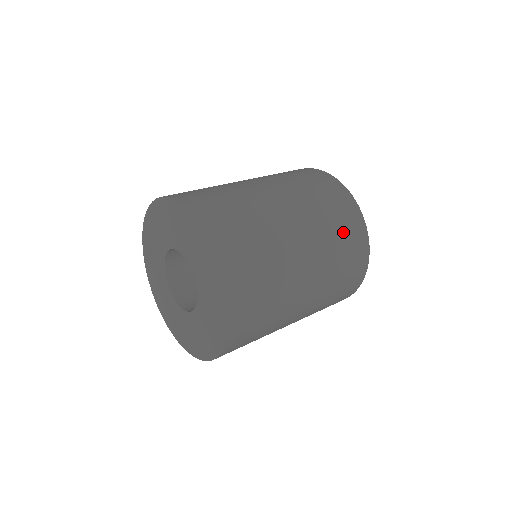
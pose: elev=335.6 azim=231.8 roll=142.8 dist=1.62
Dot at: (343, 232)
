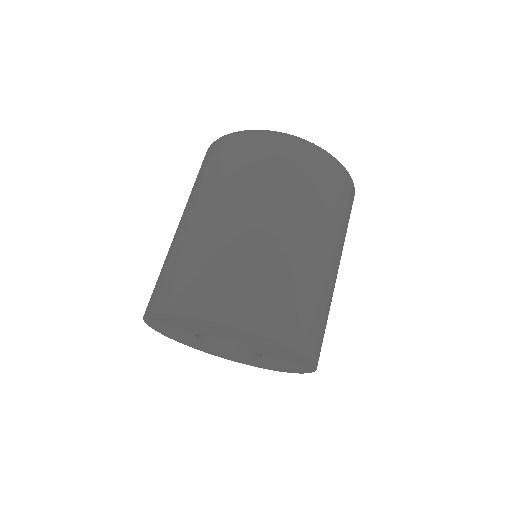
Dot at: (288, 170)
